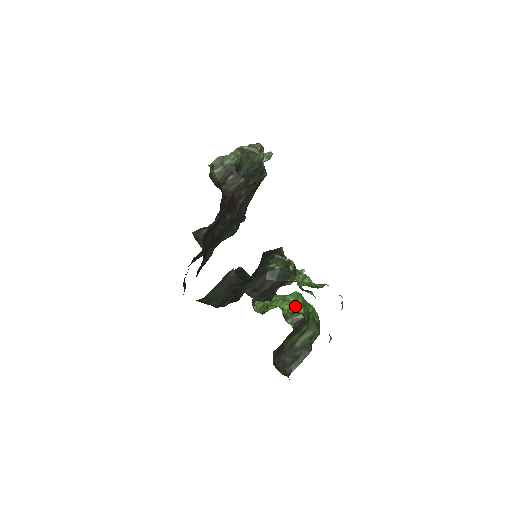
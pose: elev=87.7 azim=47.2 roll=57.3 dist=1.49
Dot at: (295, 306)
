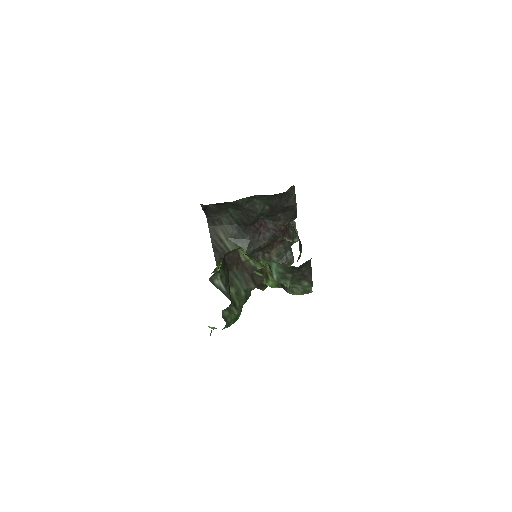
Dot at: occluded
